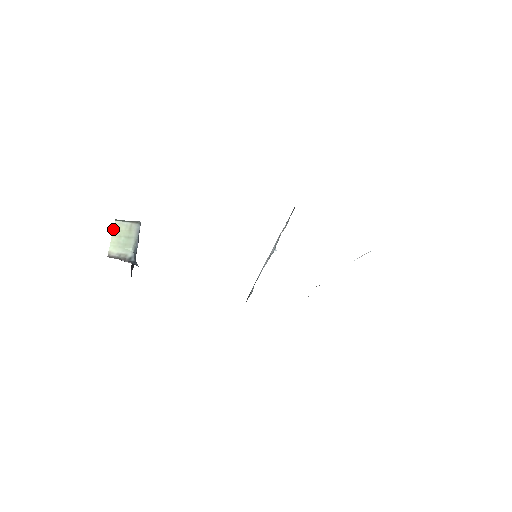
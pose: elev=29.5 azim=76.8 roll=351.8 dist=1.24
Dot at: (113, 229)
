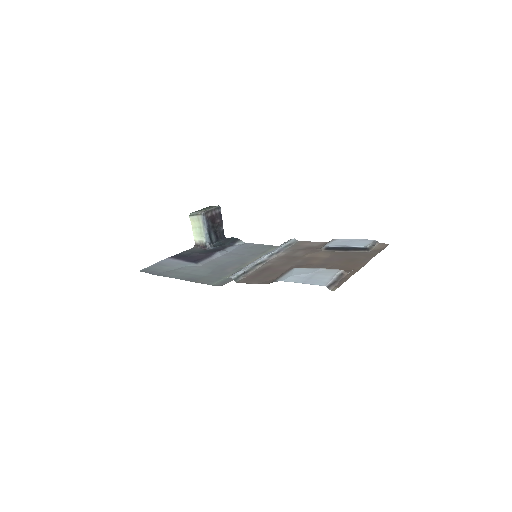
Dot at: (191, 223)
